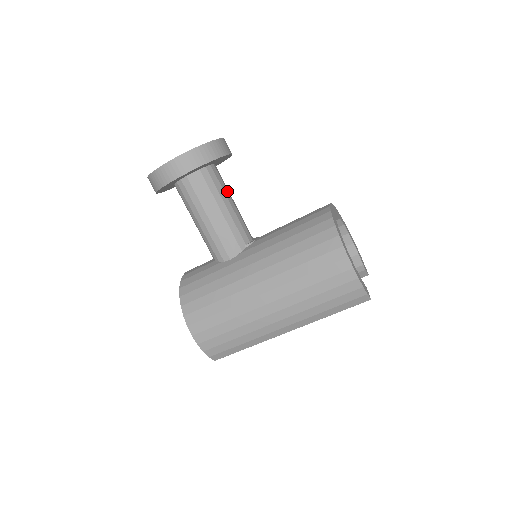
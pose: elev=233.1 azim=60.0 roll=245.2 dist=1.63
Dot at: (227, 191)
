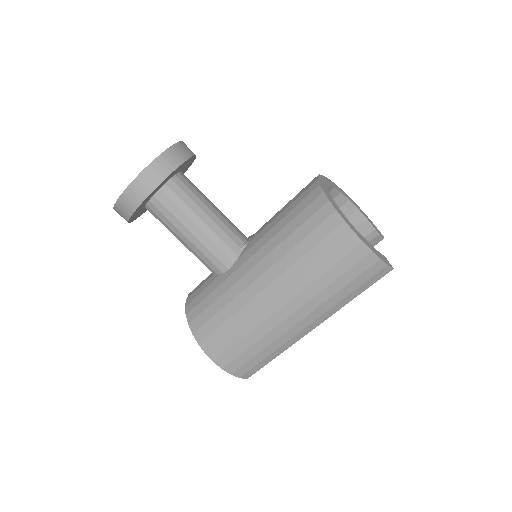
Dot at: (203, 197)
